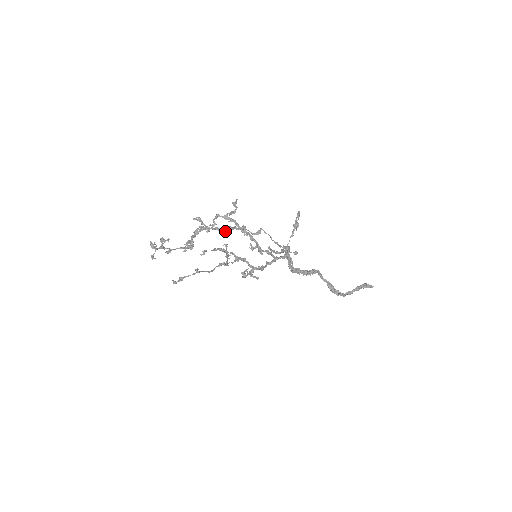
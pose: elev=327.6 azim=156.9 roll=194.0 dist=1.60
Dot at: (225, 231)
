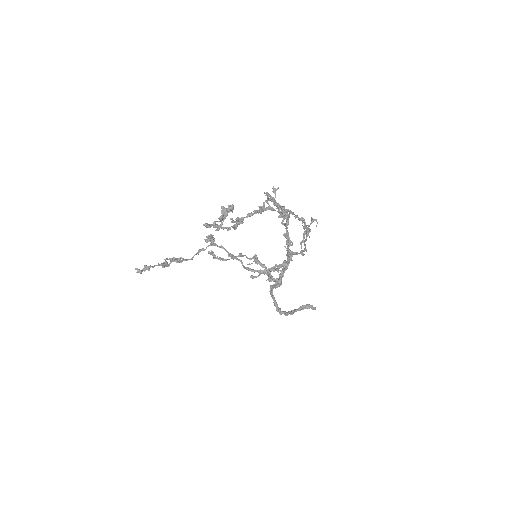
Dot at: (285, 218)
